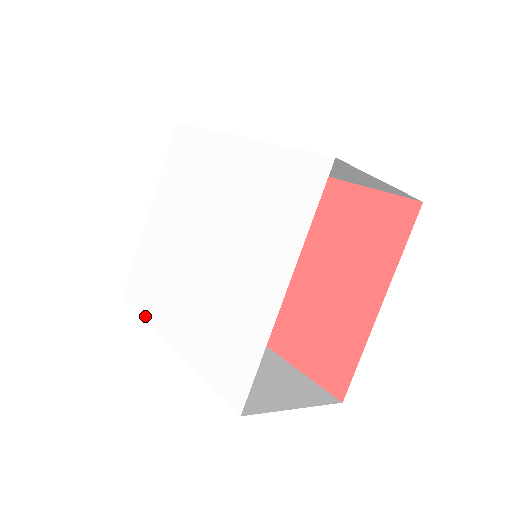
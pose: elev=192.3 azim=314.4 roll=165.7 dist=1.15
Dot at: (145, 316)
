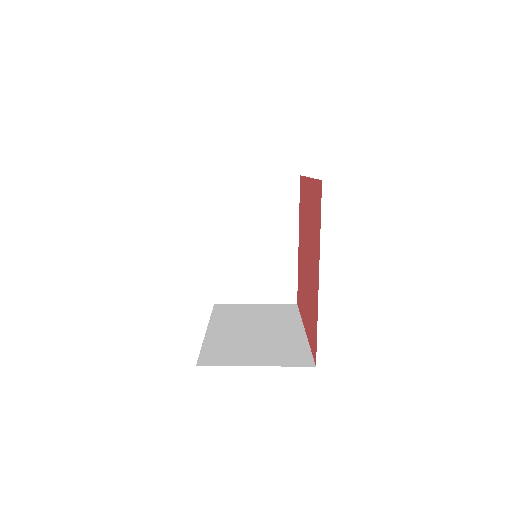
Dot at: occluded
